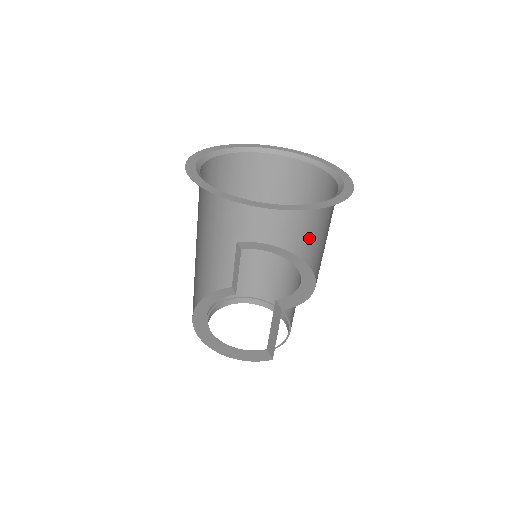
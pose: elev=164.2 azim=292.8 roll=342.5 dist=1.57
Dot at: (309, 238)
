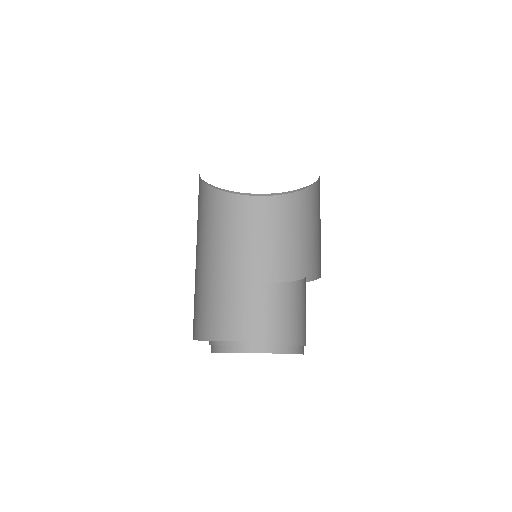
Dot at: (320, 248)
